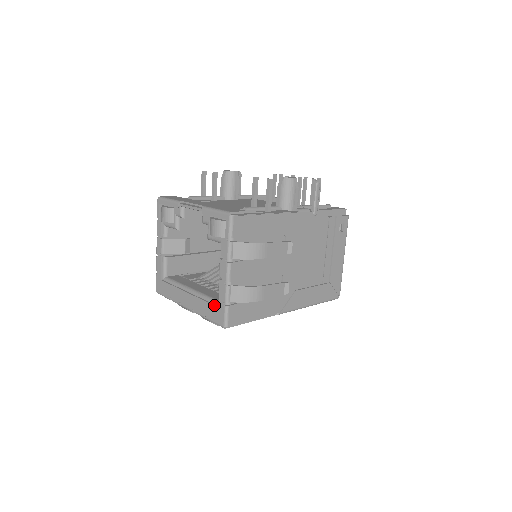
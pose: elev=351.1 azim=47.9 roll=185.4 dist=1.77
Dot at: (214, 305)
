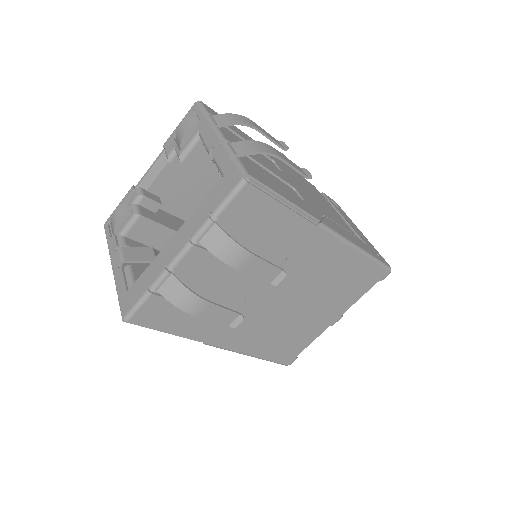
Dot at: occluded
